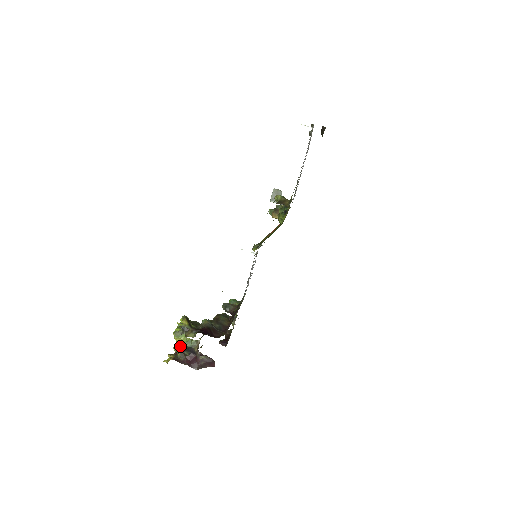
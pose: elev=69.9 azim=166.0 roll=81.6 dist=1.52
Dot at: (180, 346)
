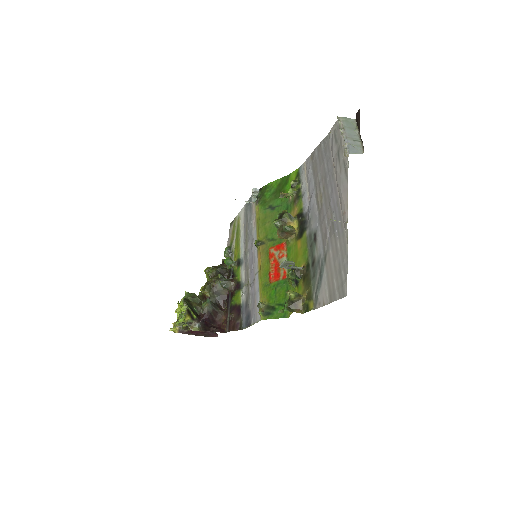
Dot at: occluded
